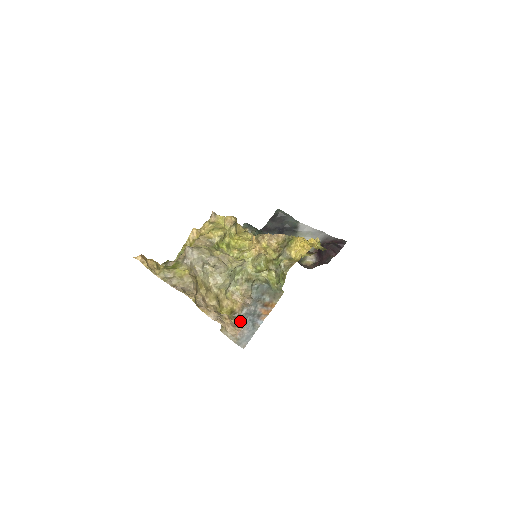
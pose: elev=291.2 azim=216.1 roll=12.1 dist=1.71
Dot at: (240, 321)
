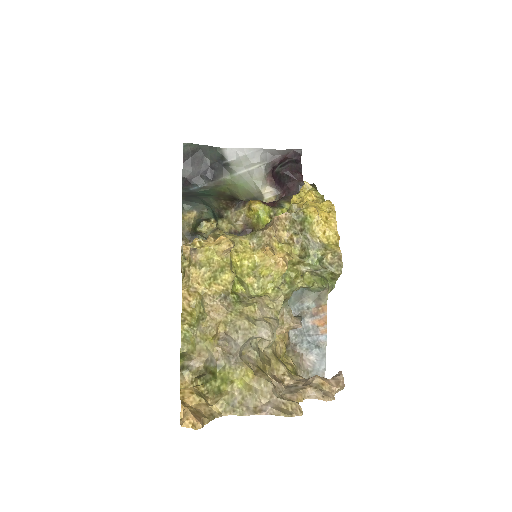
Dot at: (297, 350)
